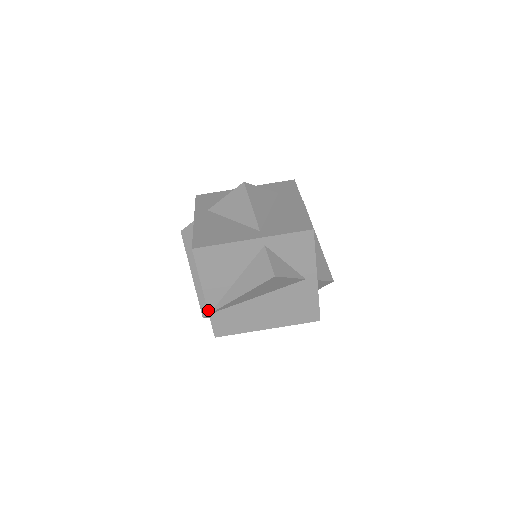
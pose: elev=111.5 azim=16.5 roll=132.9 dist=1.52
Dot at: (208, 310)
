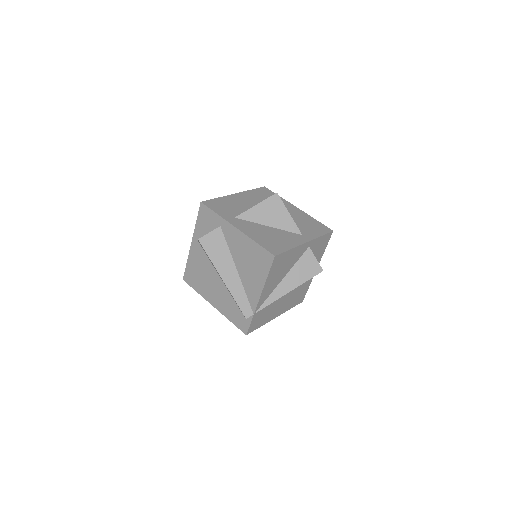
Dot at: (255, 310)
